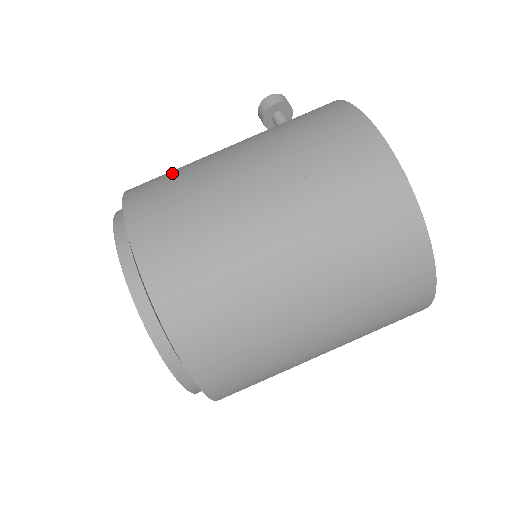
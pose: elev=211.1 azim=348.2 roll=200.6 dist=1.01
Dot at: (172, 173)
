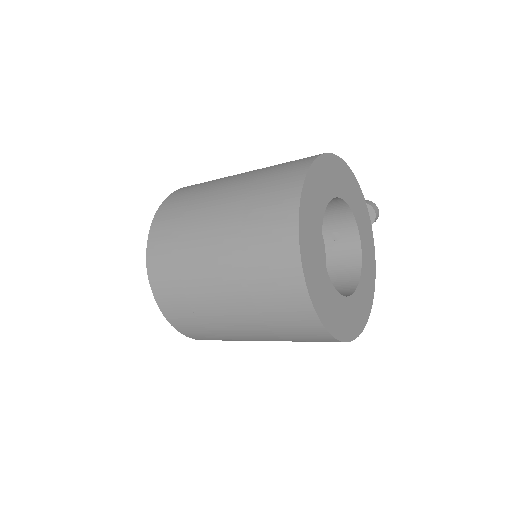
Dot at: occluded
